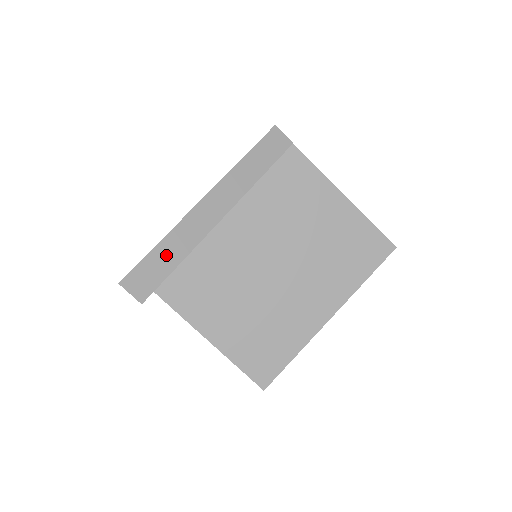
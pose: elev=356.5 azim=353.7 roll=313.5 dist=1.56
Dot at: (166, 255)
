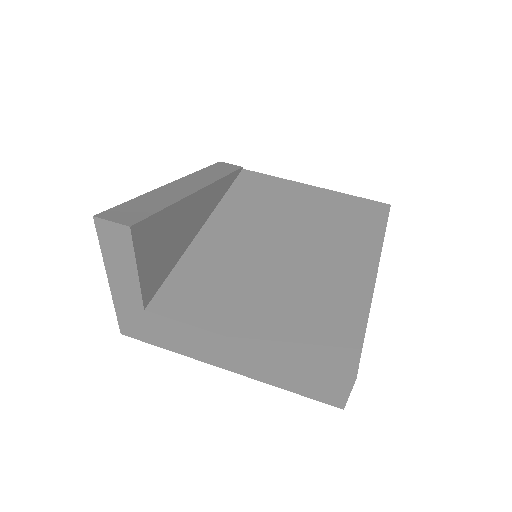
Dot at: (147, 203)
